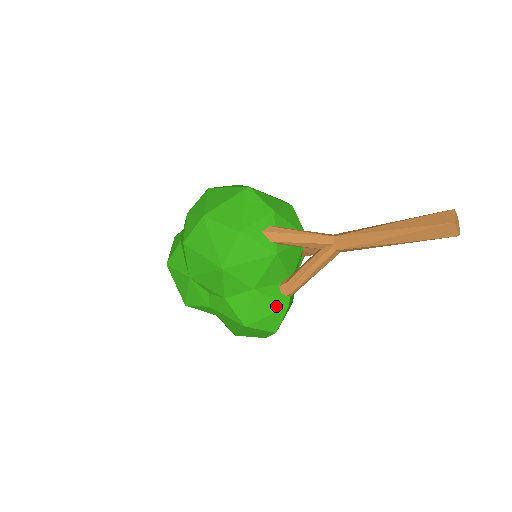
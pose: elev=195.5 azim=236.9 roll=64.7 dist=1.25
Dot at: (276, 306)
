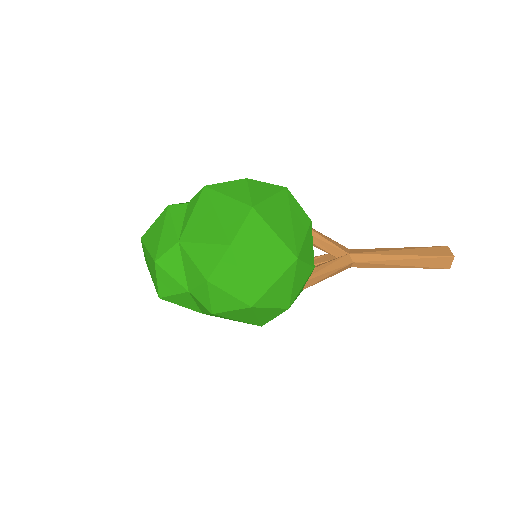
Dot at: occluded
